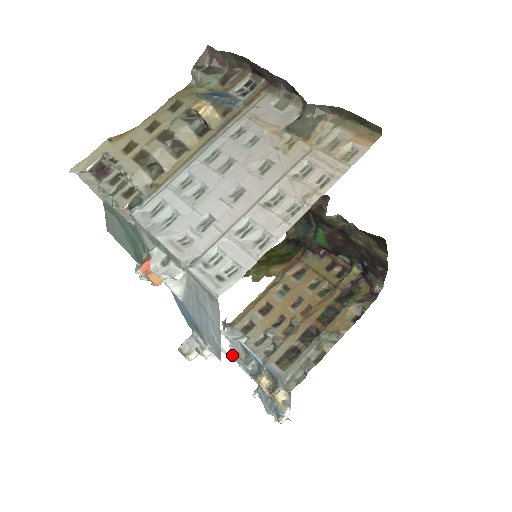
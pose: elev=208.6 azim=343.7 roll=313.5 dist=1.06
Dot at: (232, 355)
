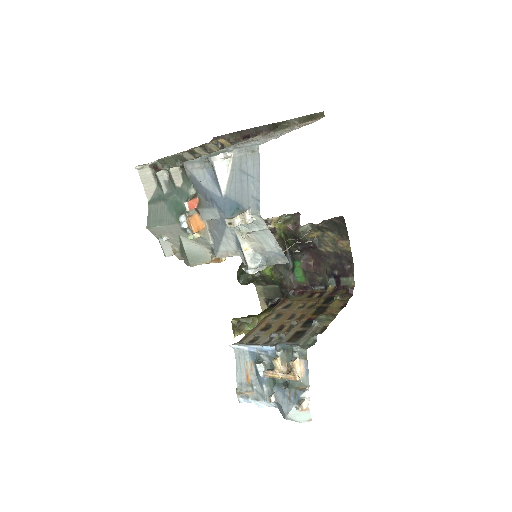
Dot at: (239, 389)
